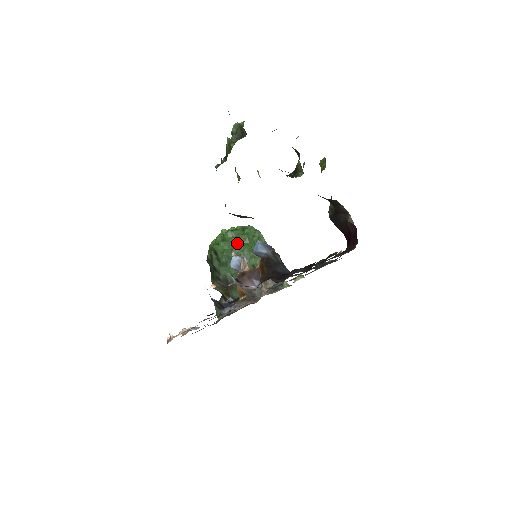
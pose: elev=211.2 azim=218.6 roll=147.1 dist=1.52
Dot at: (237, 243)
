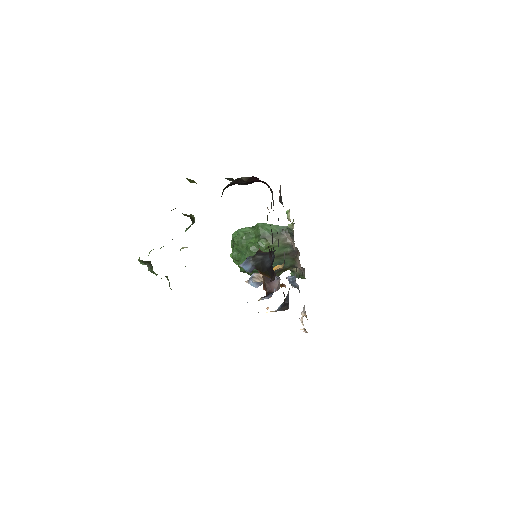
Dot at: (244, 254)
